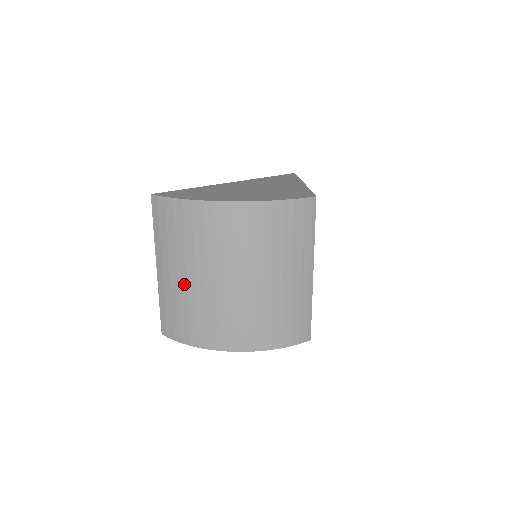
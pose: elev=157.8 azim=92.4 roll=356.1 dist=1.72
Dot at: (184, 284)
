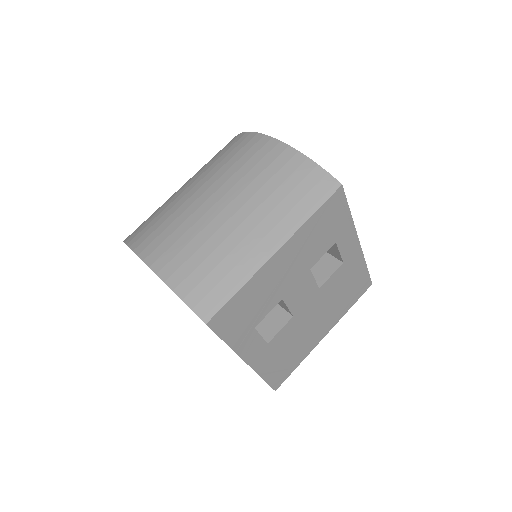
Dot at: (178, 192)
